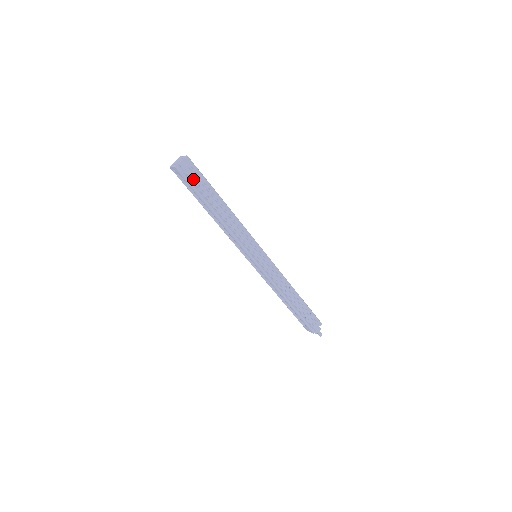
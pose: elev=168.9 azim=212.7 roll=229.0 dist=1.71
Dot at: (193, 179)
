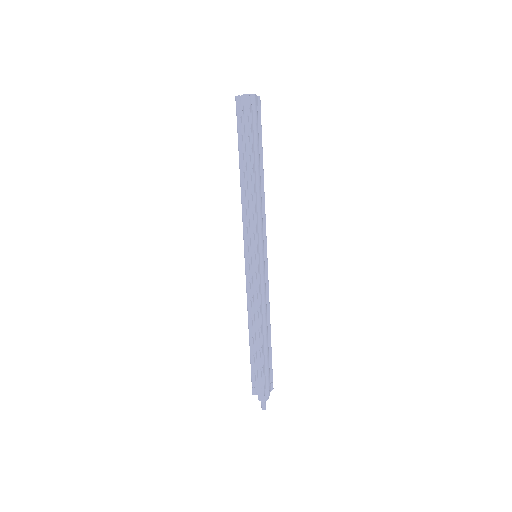
Dot at: (244, 121)
